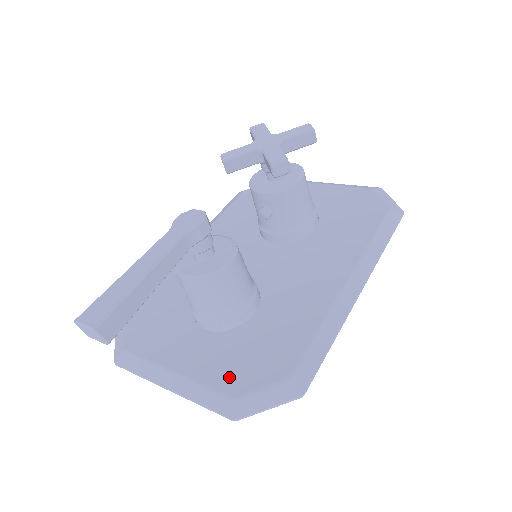
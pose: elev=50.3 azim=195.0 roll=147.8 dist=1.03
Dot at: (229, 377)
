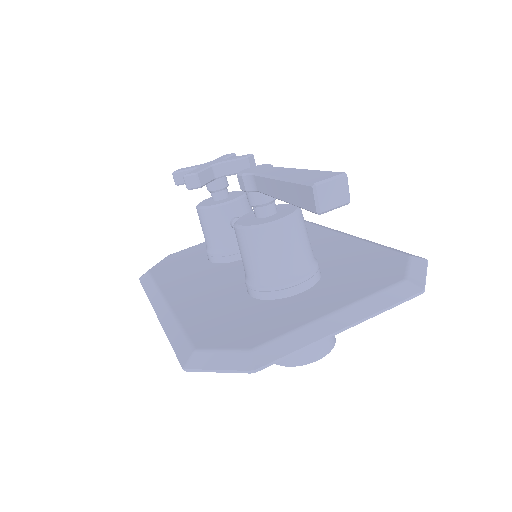
Dot at: (377, 281)
